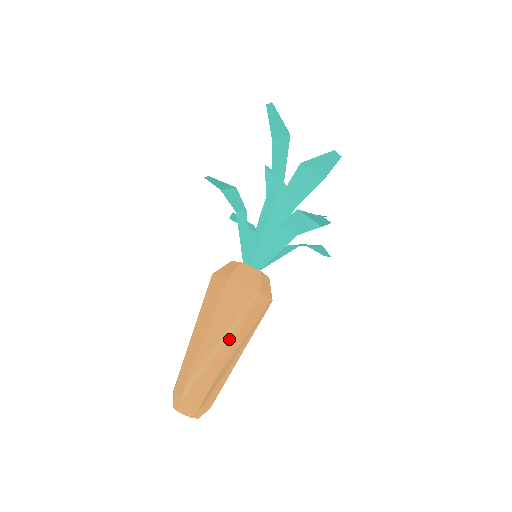
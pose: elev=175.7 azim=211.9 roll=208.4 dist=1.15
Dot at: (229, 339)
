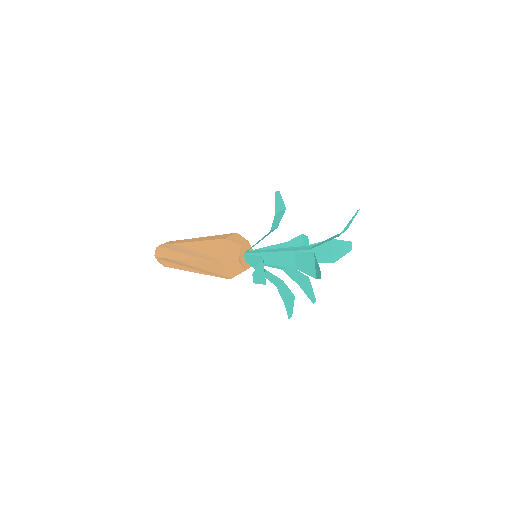
Dot at: (192, 257)
